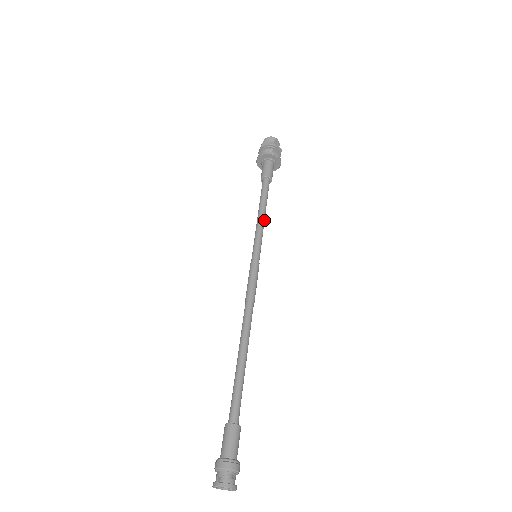
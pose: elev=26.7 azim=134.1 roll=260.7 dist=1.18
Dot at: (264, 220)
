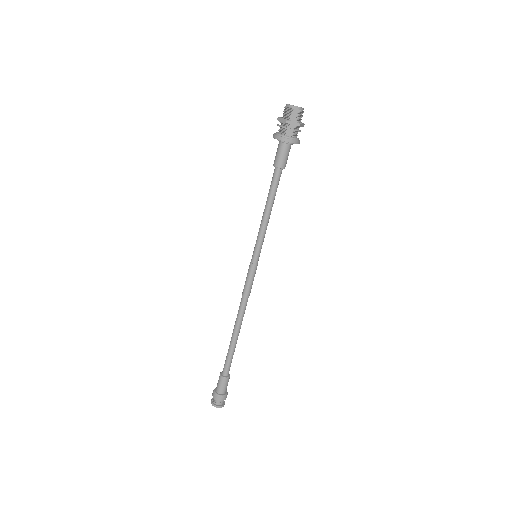
Dot at: (268, 219)
